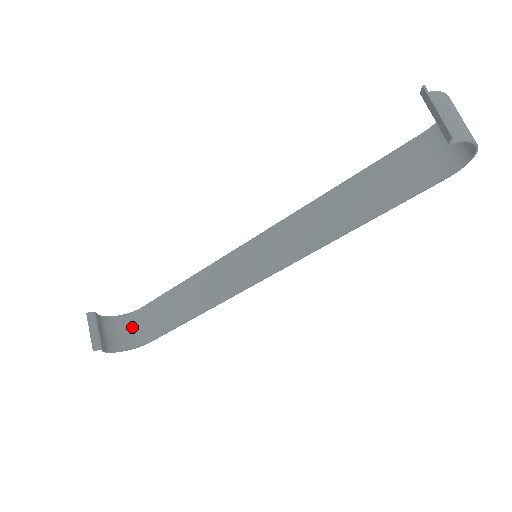
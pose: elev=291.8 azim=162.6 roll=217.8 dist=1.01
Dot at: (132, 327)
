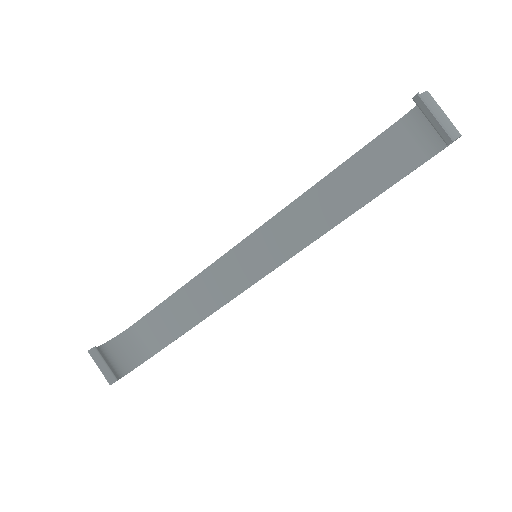
Dot at: (130, 345)
